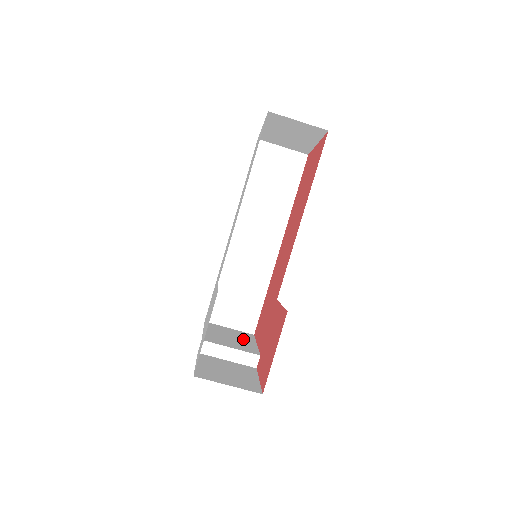
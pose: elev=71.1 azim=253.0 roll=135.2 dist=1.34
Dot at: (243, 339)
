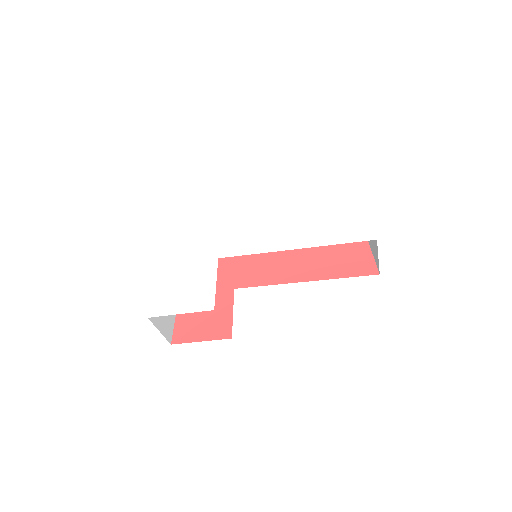
Dot at: occluded
